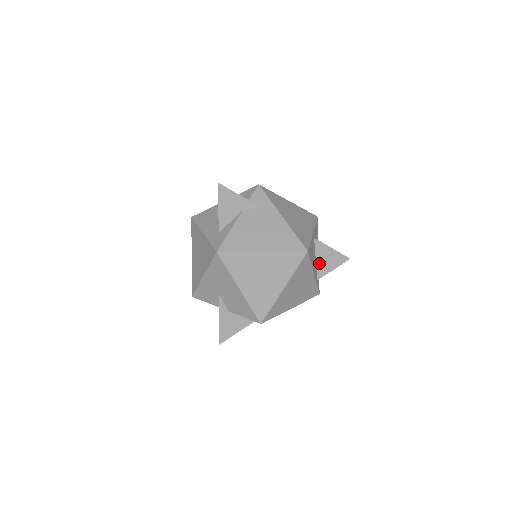
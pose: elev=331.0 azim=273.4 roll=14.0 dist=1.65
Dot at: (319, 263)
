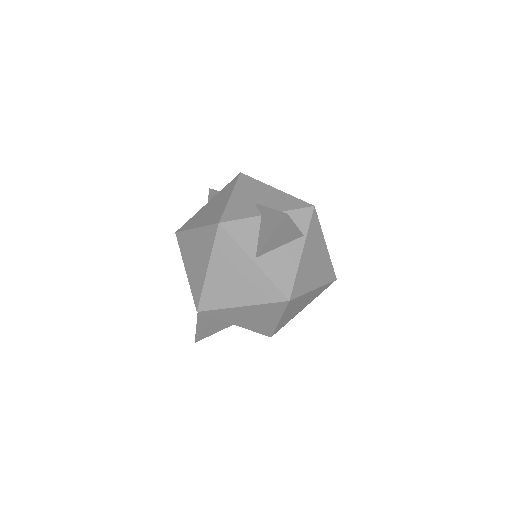
Dot at: occluded
